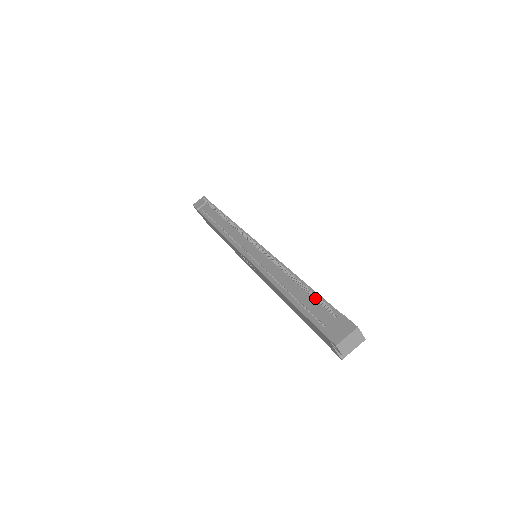
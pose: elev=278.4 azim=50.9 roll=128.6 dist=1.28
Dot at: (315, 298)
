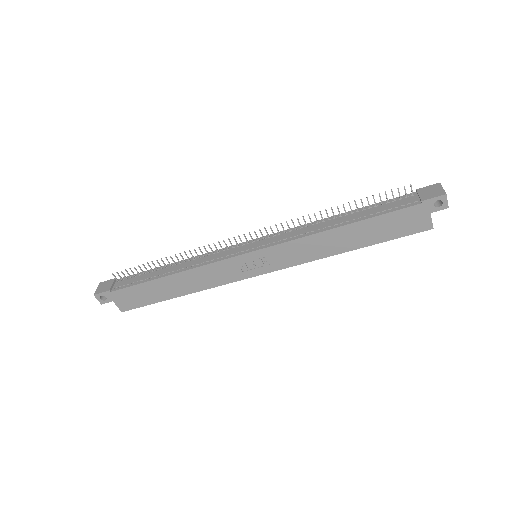
Dot at: (382, 203)
